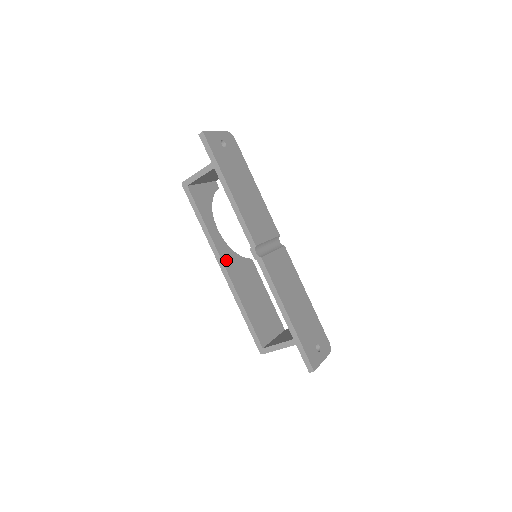
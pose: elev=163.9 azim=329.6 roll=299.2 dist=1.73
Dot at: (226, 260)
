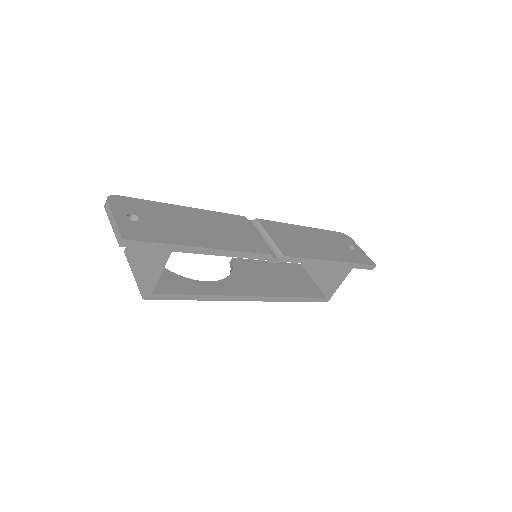
Dot at: (243, 291)
